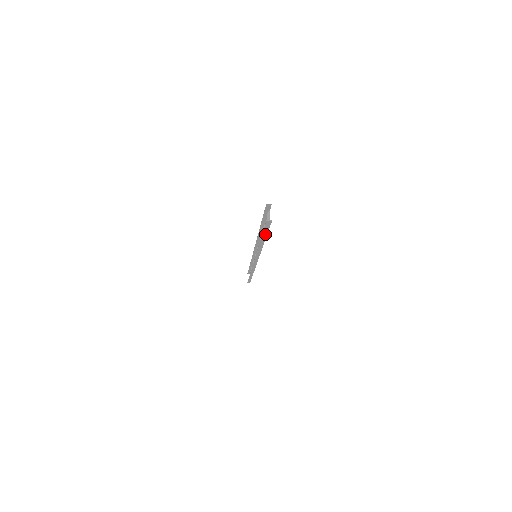
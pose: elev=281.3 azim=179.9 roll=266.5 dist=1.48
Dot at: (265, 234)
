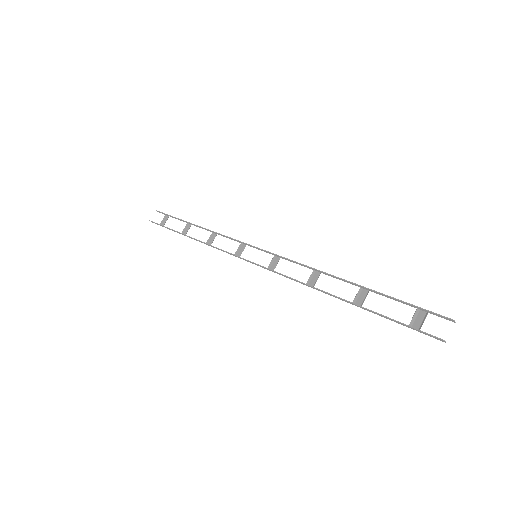
Dot at: (383, 316)
